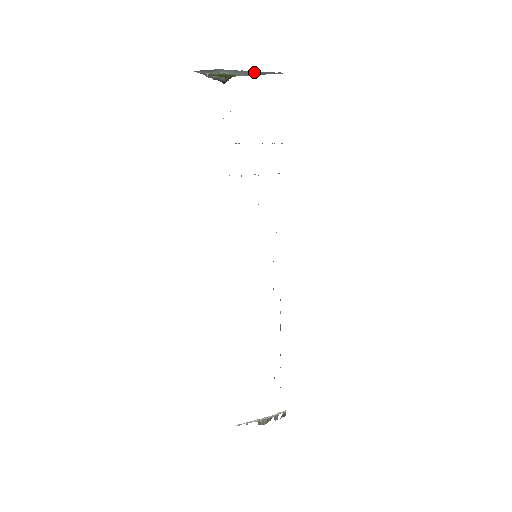
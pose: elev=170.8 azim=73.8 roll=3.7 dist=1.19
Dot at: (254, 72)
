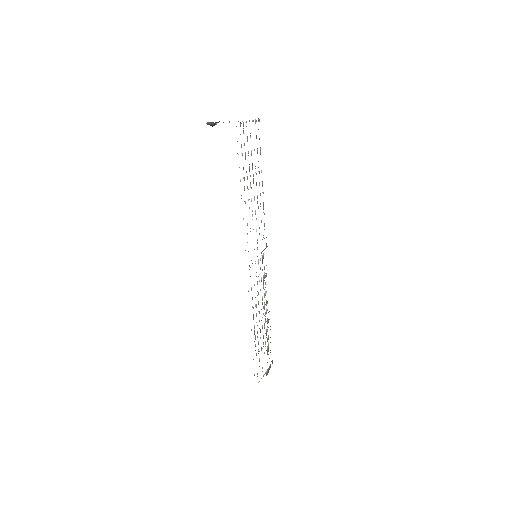
Dot at: occluded
